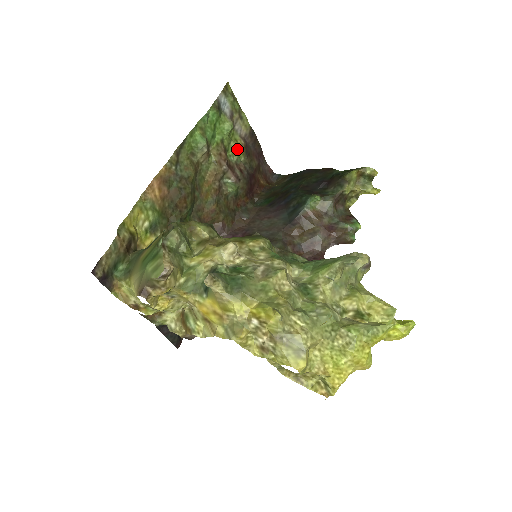
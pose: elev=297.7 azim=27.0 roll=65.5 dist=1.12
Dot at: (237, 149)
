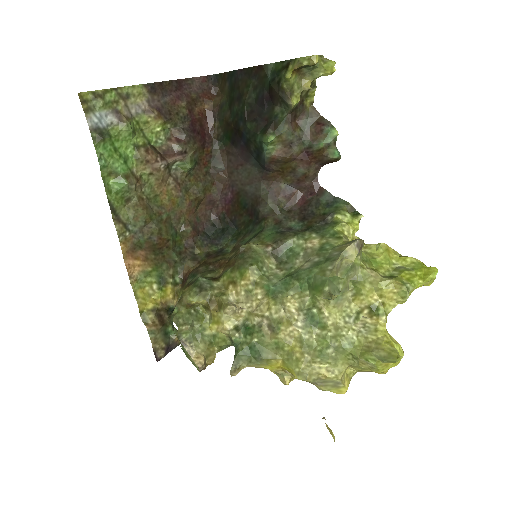
Dot at: (155, 127)
